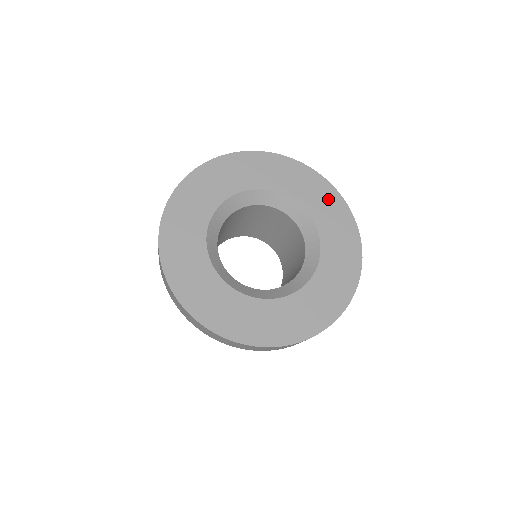
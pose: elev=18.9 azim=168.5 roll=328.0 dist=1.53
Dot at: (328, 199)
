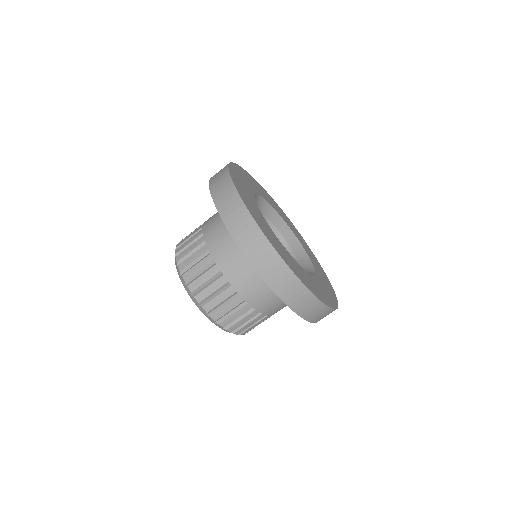
Dot at: (330, 295)
